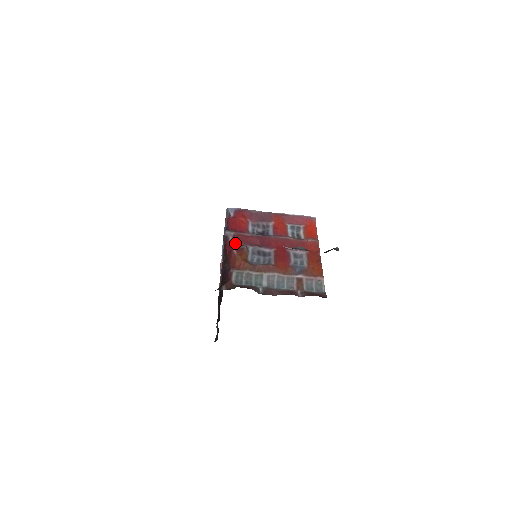
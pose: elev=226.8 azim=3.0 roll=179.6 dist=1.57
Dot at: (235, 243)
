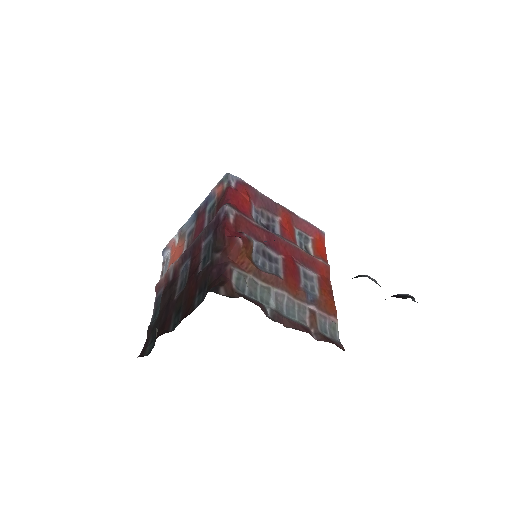
Dot at: (237, 227)
